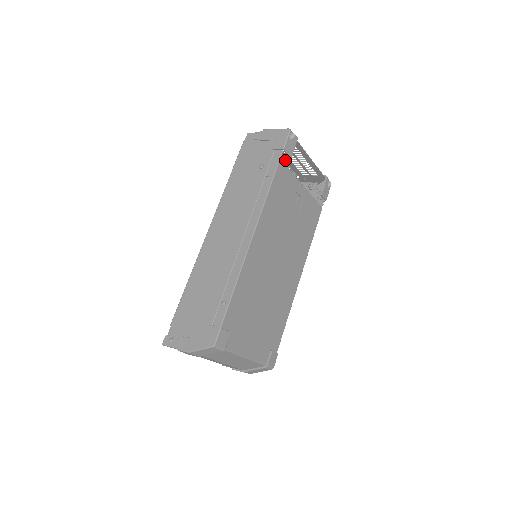
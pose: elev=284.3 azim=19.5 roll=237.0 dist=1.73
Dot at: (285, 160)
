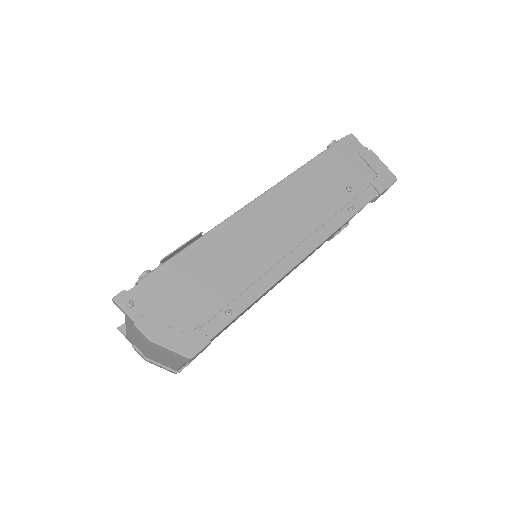
Dot at: occluded
